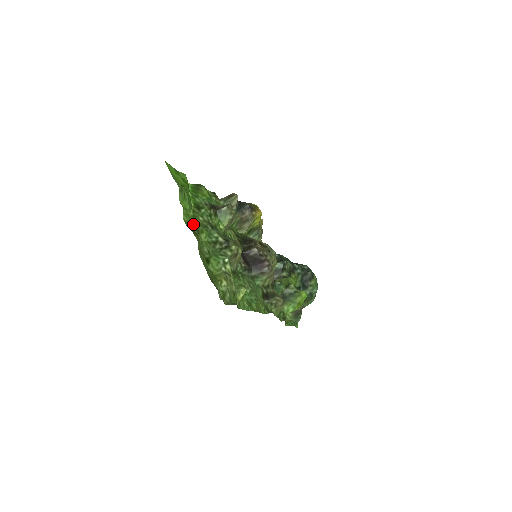
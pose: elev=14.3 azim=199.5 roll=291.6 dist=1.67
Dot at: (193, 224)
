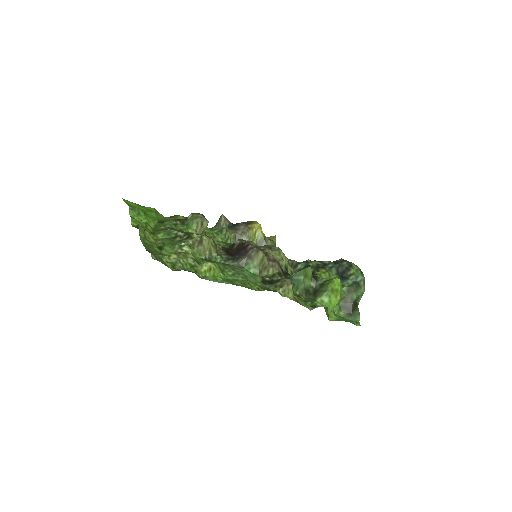
Dot at: (148, 229)
